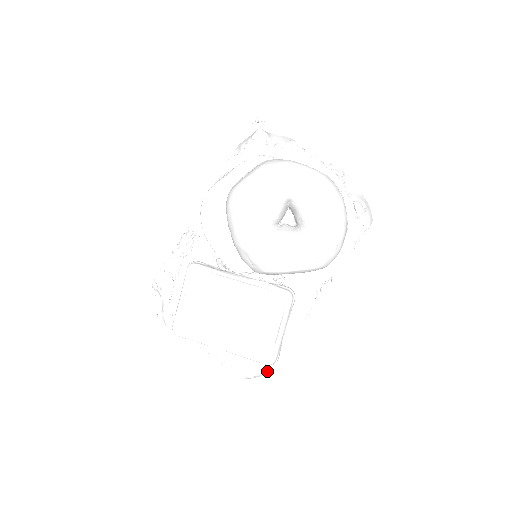
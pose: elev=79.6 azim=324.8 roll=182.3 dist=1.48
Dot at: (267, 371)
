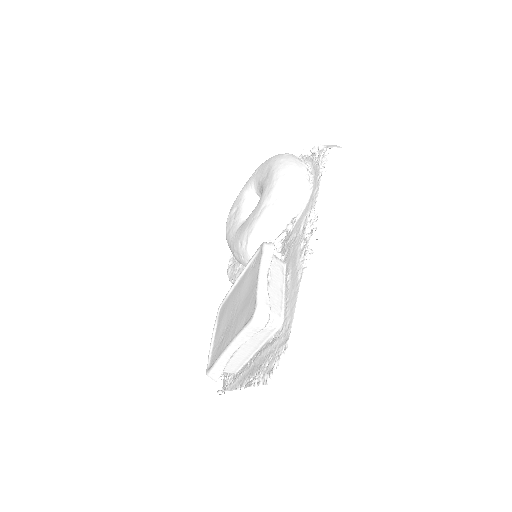
Dot at: (284, 350)
